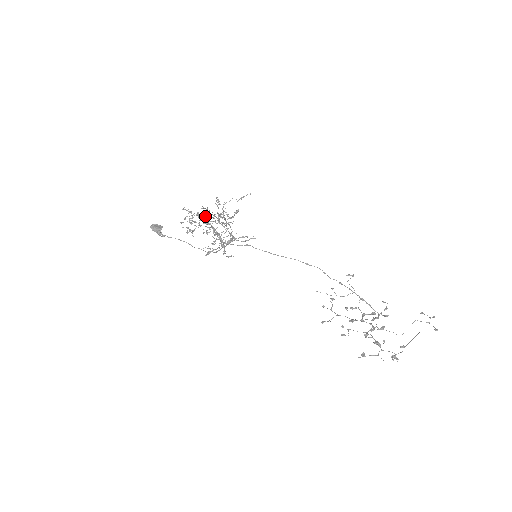
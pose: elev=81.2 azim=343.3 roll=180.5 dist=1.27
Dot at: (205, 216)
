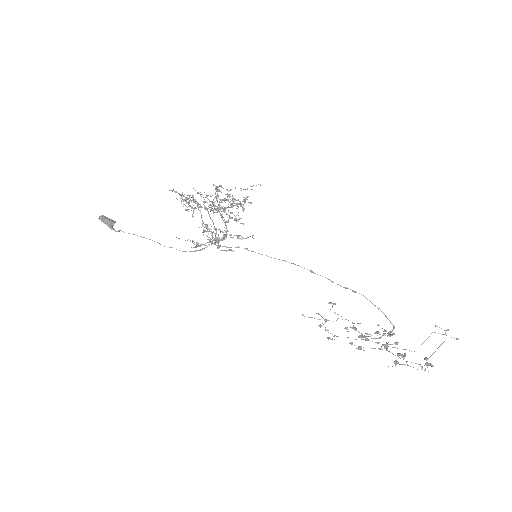
Dot at: occluded
